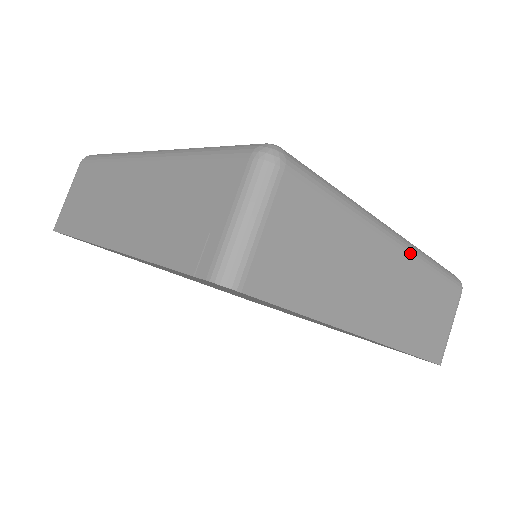
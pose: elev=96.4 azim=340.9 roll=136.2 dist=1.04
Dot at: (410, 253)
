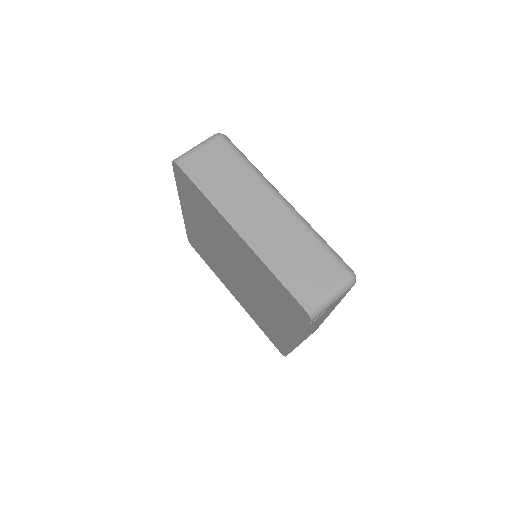
Dot at: (293, 214)
